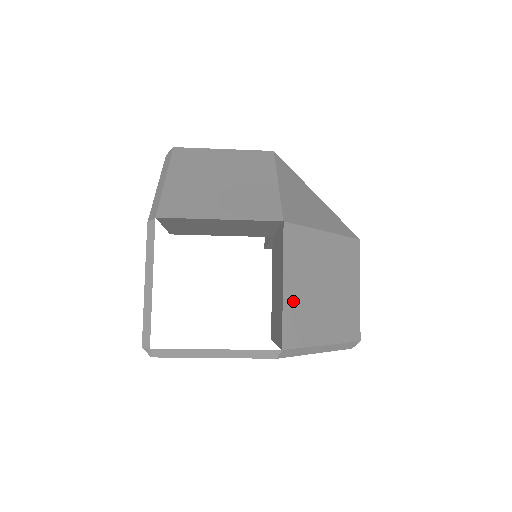
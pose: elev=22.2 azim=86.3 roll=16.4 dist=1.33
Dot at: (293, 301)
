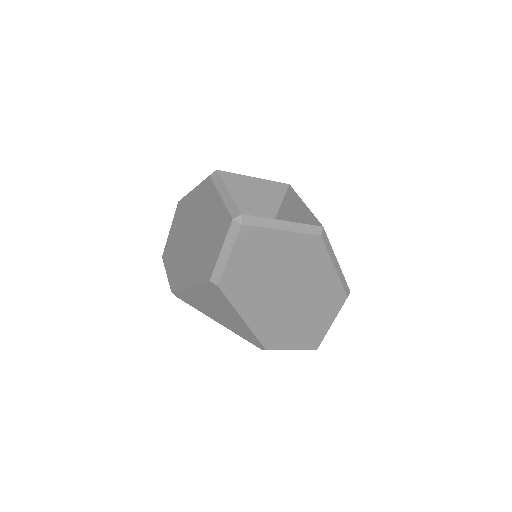
Dot at: occluded
